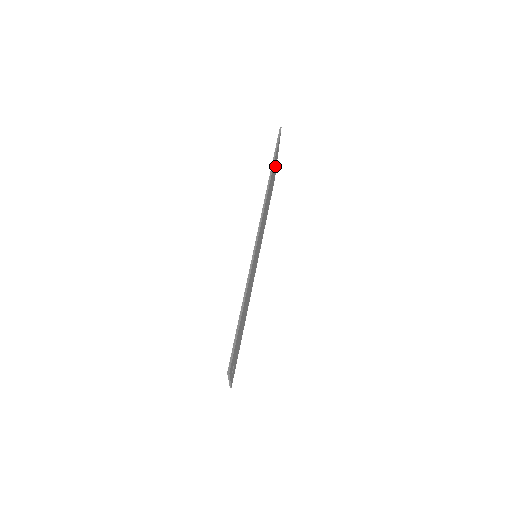
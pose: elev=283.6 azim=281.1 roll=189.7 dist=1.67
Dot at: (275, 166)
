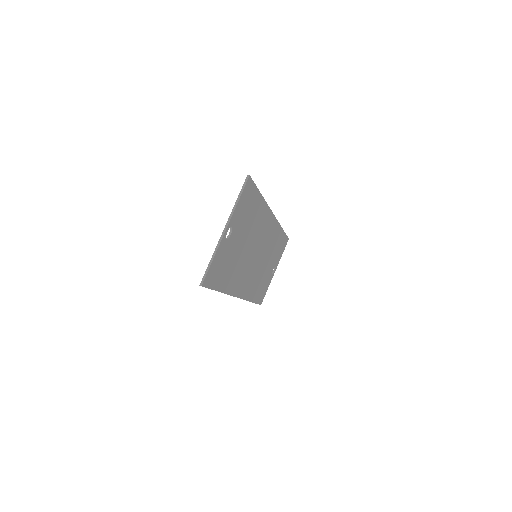
Dot at: (274, 267)
